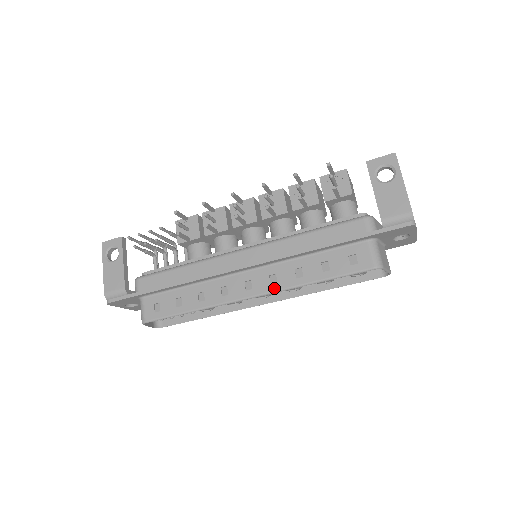
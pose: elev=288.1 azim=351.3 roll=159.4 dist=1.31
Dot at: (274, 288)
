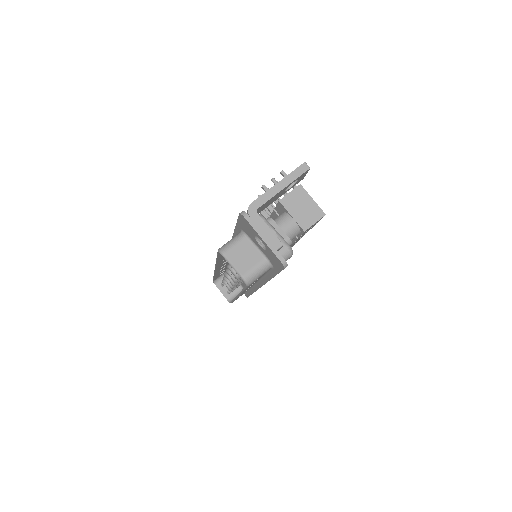
Dot at: occluded
